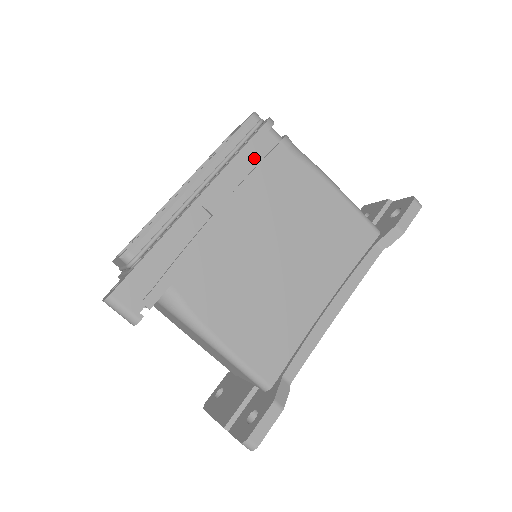
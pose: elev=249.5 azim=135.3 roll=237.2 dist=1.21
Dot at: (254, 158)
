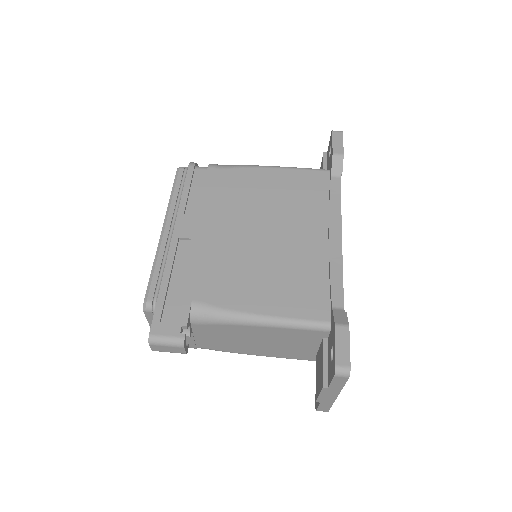
Dot at: (197, 189)
